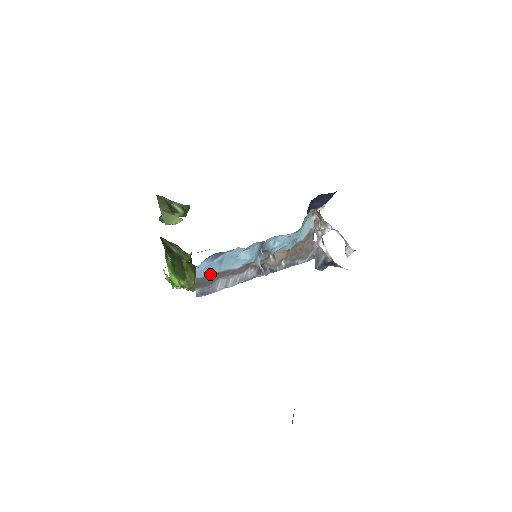
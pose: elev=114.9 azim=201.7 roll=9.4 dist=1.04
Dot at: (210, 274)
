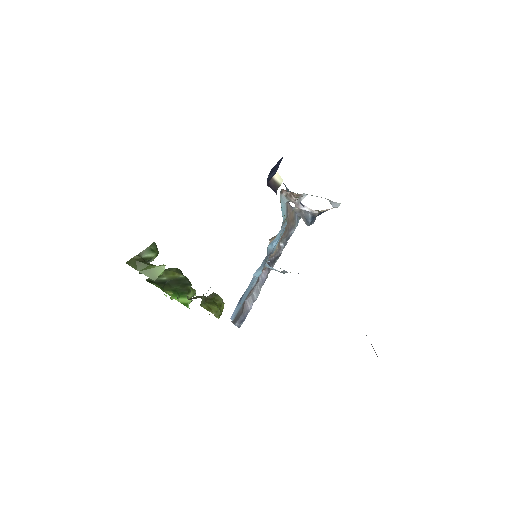
Dot at: (240, 308)
